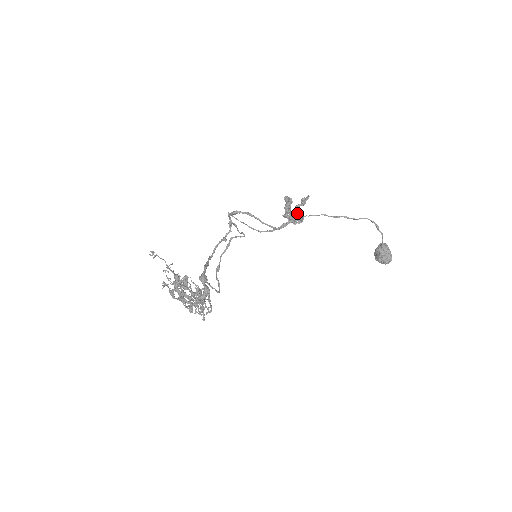
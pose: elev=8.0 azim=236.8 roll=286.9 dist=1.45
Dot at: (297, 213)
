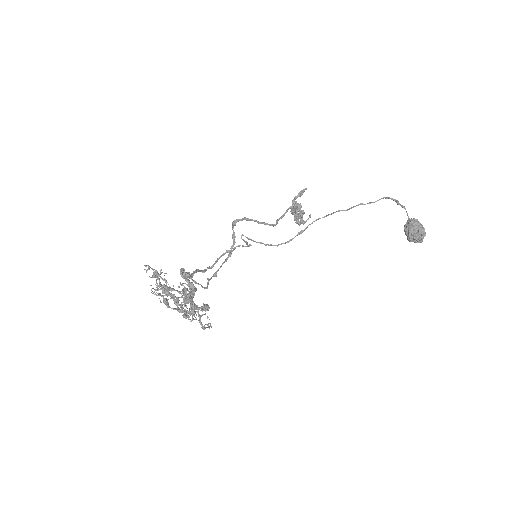
Dot at: (293, 204)
